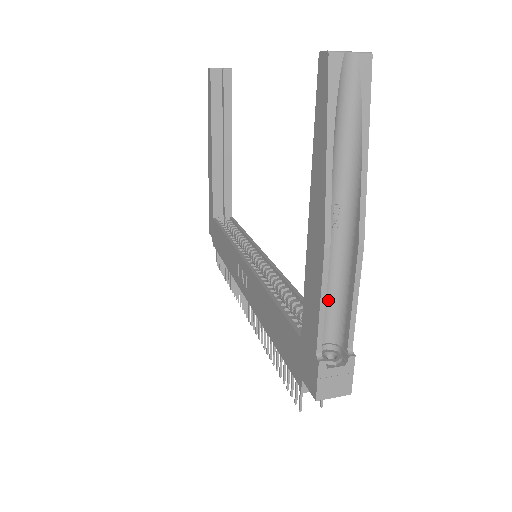
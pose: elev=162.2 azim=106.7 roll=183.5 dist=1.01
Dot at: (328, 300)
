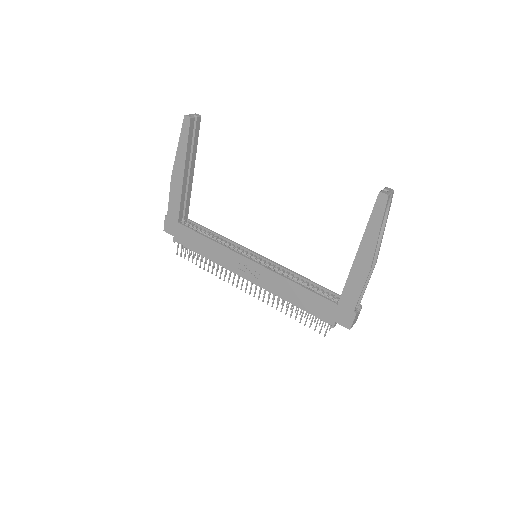
Dot at: occluded
